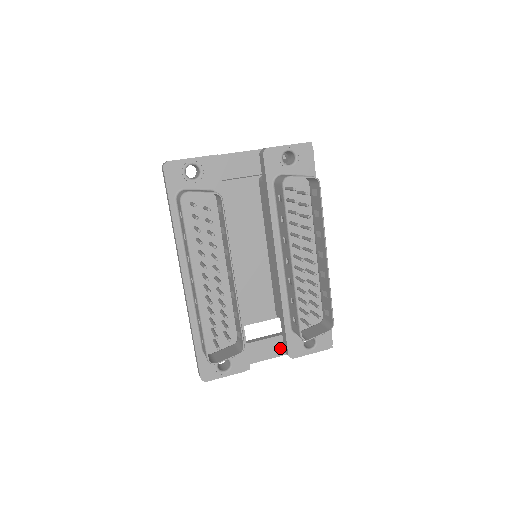
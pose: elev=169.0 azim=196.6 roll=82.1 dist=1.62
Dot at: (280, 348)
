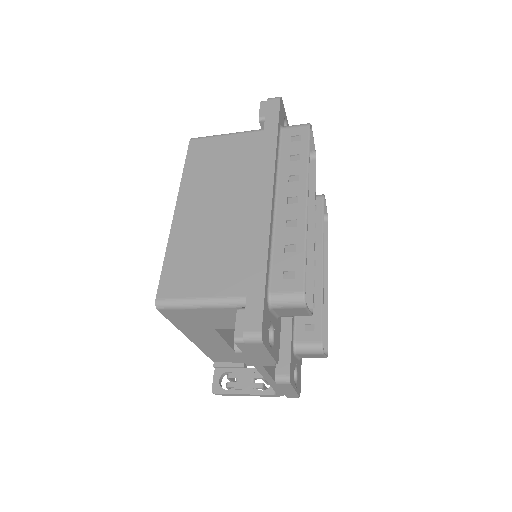
Dot at: (274, 368)
